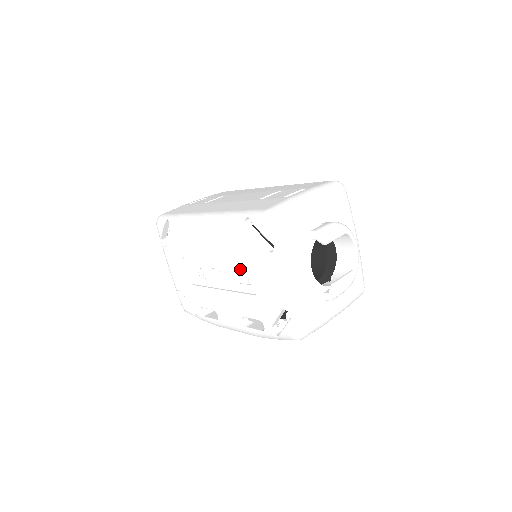
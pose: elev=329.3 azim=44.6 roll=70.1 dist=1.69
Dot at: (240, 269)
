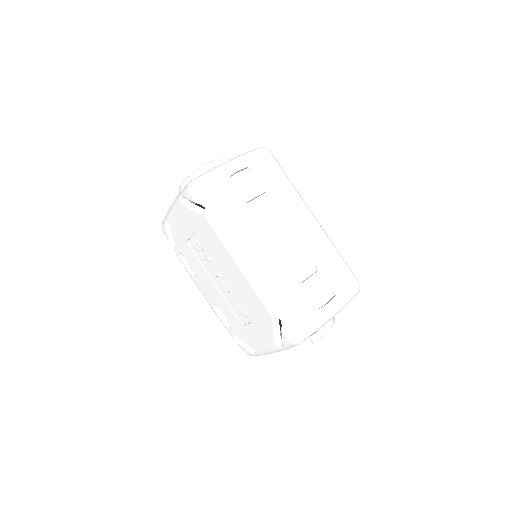
Dot at: (243, 308)
